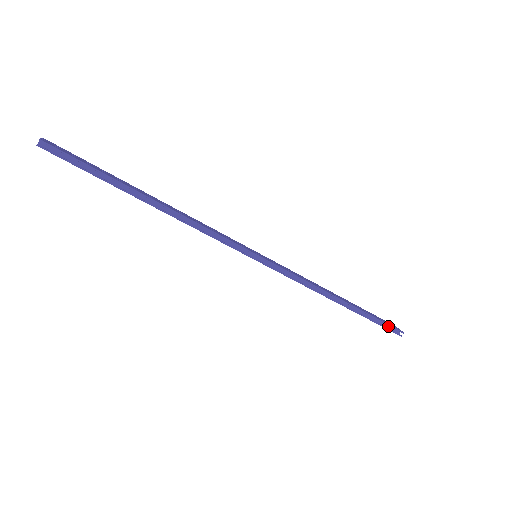
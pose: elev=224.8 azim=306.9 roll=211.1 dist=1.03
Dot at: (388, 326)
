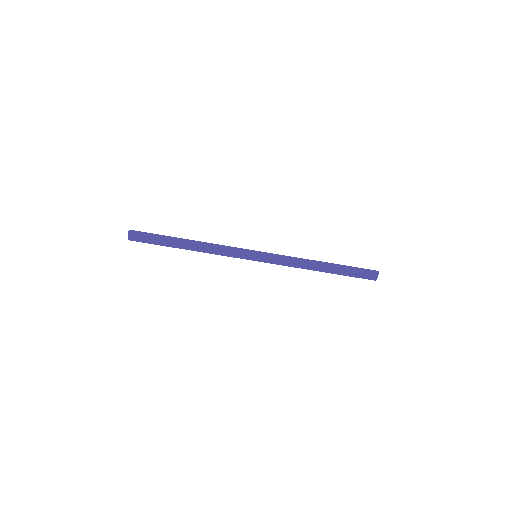
Dot at: (366, 272)
